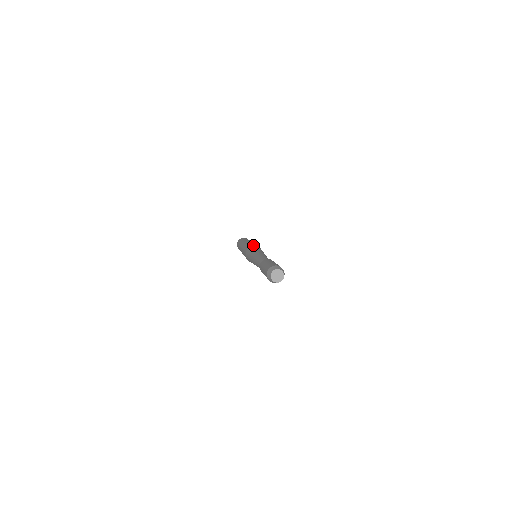
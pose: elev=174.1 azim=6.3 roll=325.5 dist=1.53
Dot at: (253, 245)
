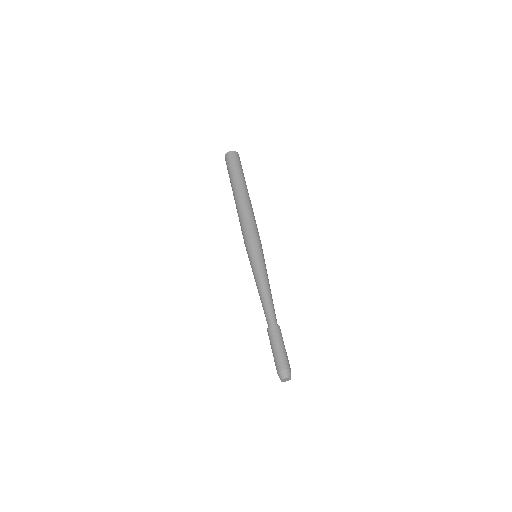
Dot at: (253, 236)
